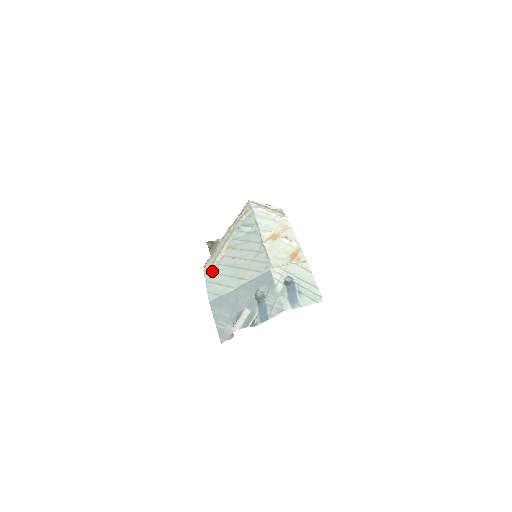
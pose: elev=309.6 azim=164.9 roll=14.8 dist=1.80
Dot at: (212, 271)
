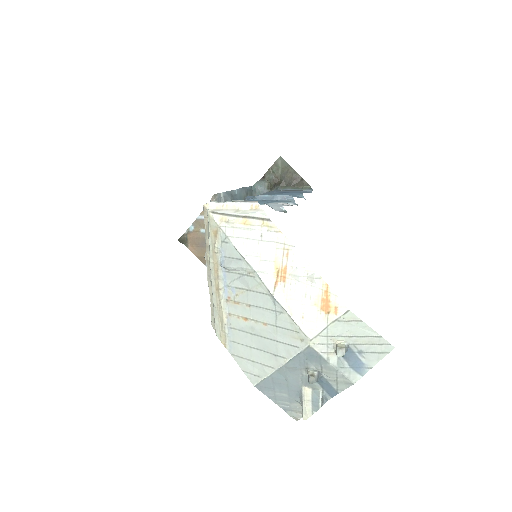
Dot at: (229, 339)
